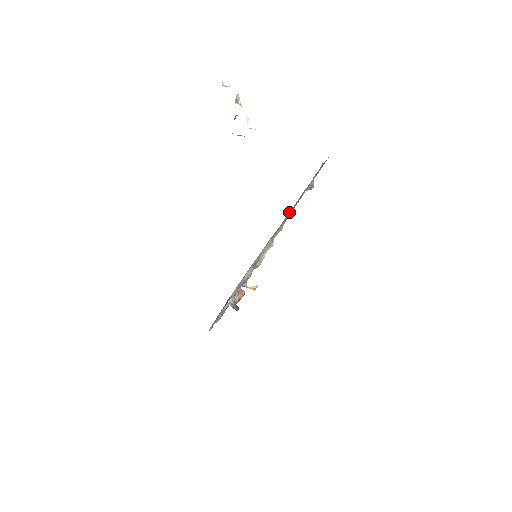
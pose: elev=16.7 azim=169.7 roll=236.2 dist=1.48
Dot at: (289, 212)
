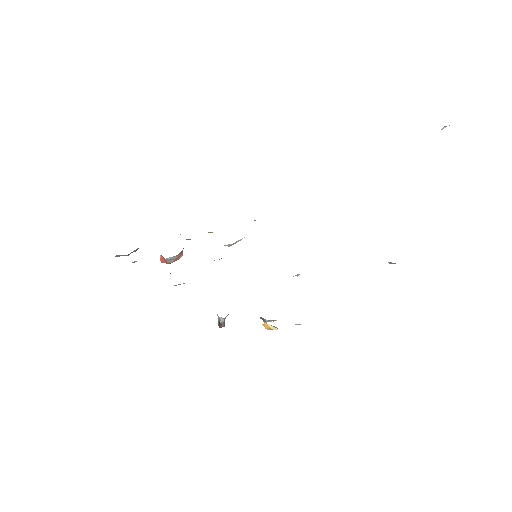
Dot at: occluded
